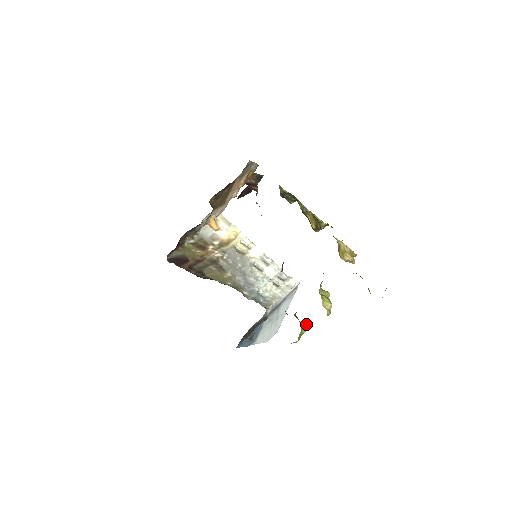
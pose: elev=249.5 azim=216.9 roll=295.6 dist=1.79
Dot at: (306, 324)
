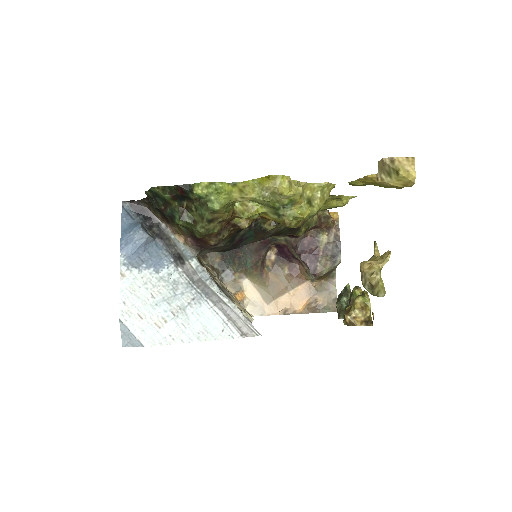
Dot at: (241, 187)
